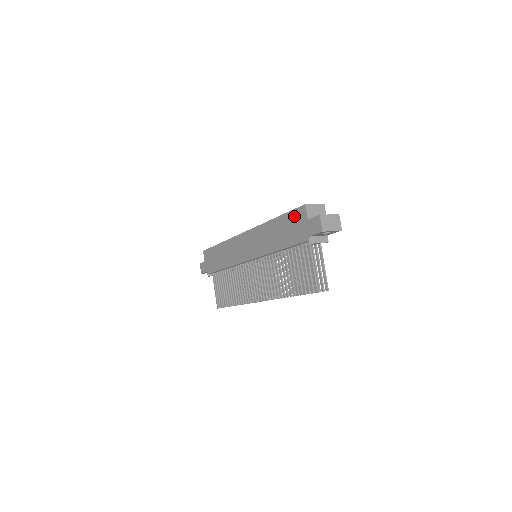
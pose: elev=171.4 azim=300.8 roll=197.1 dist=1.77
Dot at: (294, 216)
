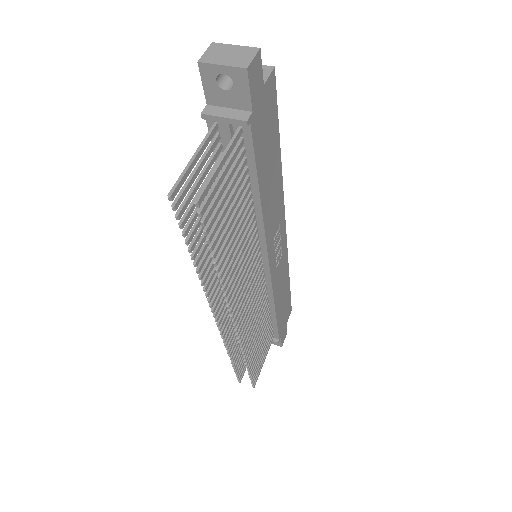
Dot at: occluded
